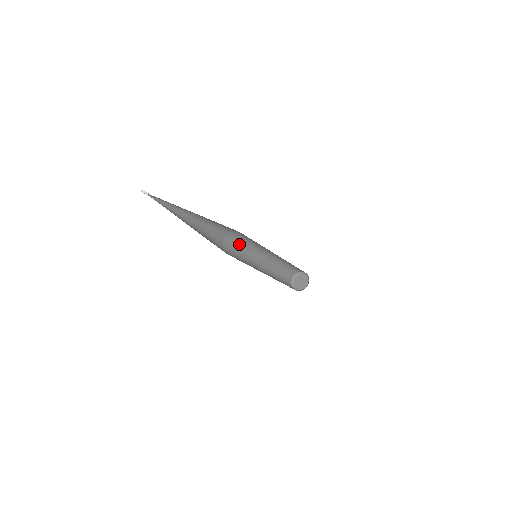
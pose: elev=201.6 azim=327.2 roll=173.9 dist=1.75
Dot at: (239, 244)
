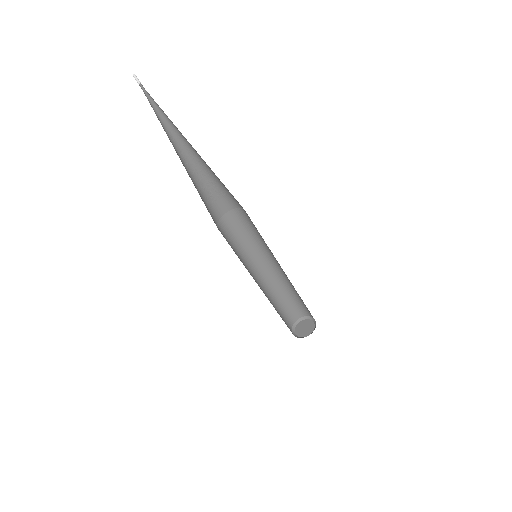
Dot at: (233, 240)
